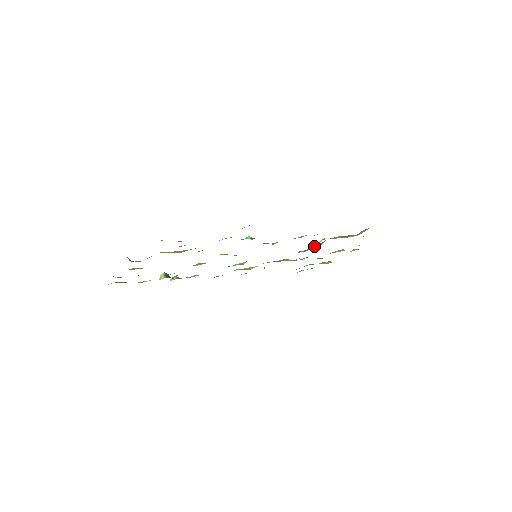
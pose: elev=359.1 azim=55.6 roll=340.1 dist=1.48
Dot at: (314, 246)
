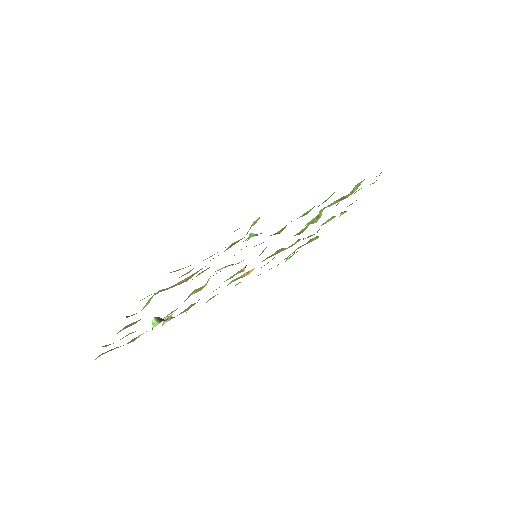
Dot at: (313, 221)
